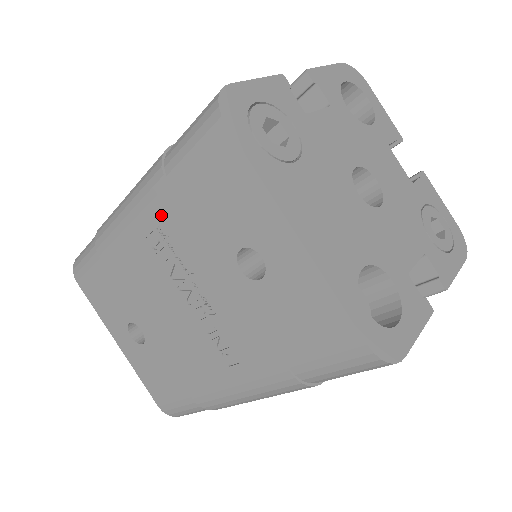
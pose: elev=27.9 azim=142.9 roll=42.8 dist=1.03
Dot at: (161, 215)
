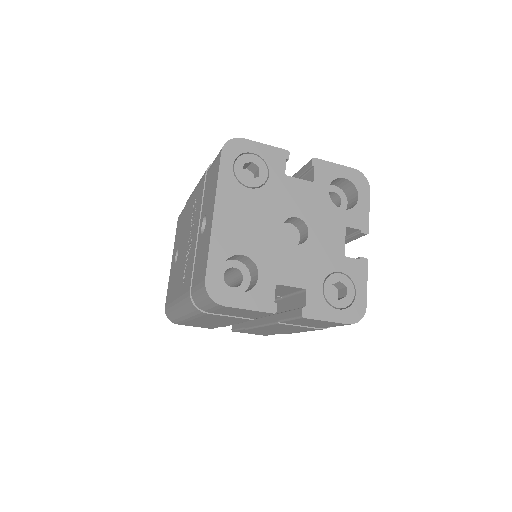
Dot at: (200, 190)
